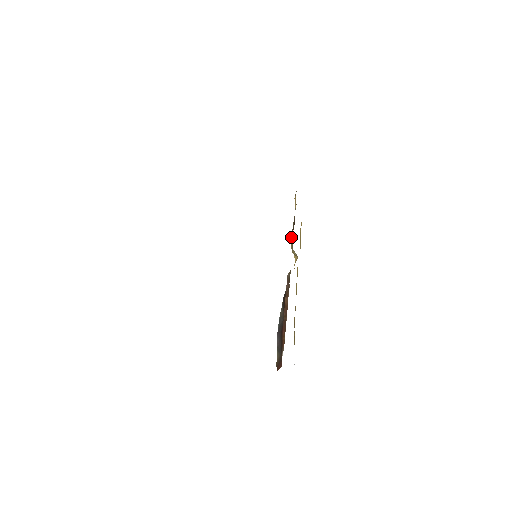
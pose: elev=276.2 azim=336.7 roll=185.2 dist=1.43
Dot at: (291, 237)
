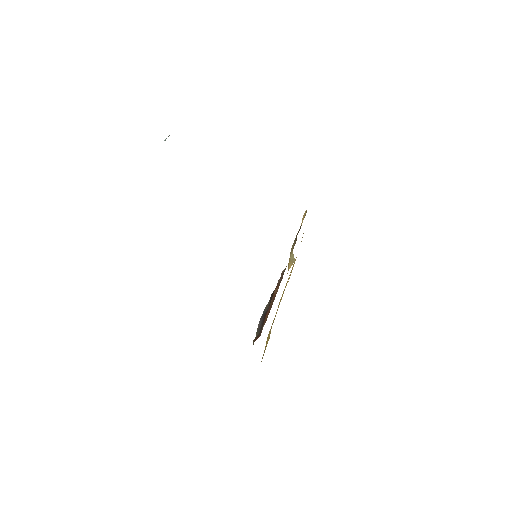
Dot at: (292, 245)
